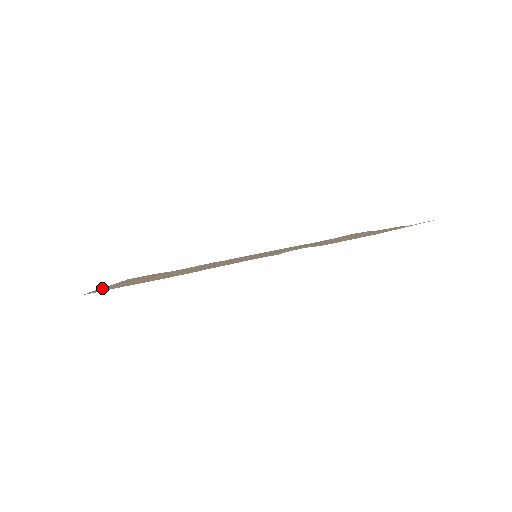
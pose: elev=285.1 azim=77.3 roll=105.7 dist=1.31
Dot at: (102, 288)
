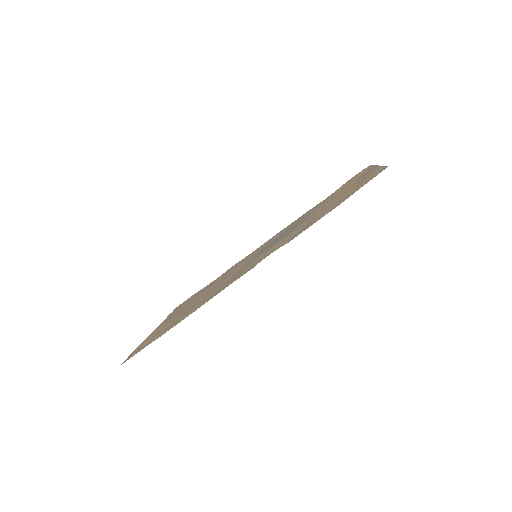
Dot at: (142, 343)
